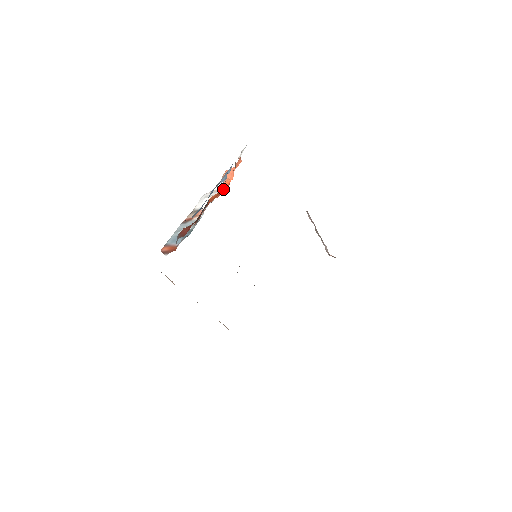
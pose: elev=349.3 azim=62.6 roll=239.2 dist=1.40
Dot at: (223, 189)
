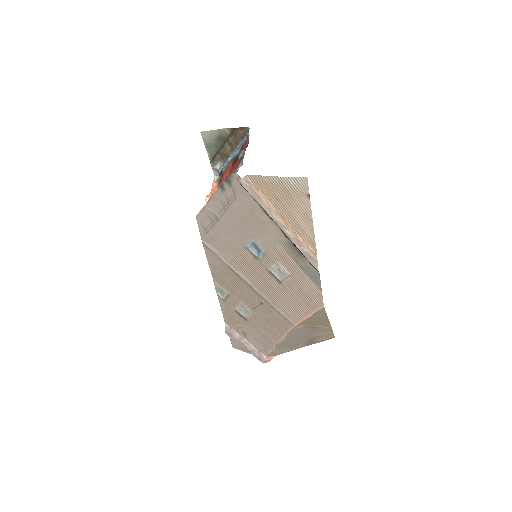
Dot at: occluded
